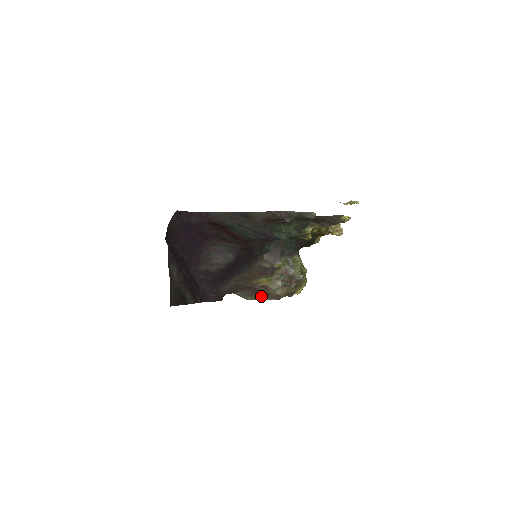
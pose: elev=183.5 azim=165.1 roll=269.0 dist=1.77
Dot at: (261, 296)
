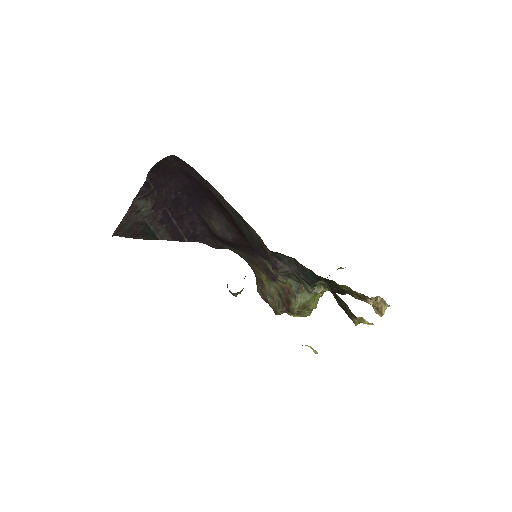
Dot at: occluded
